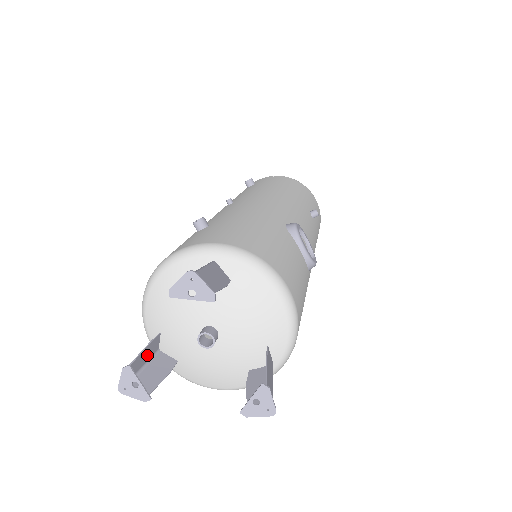
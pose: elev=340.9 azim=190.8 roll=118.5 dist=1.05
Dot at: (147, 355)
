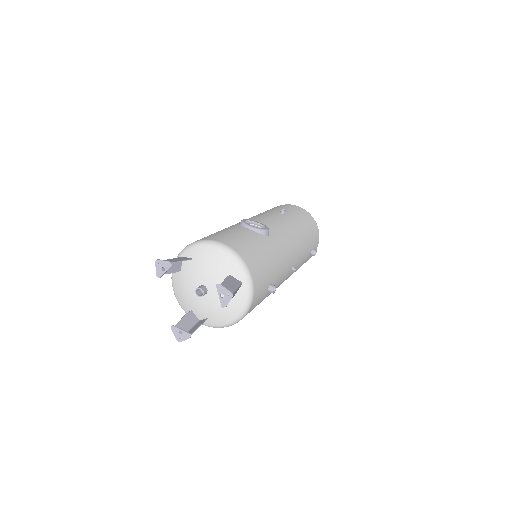
Dot at: (189, 322)
